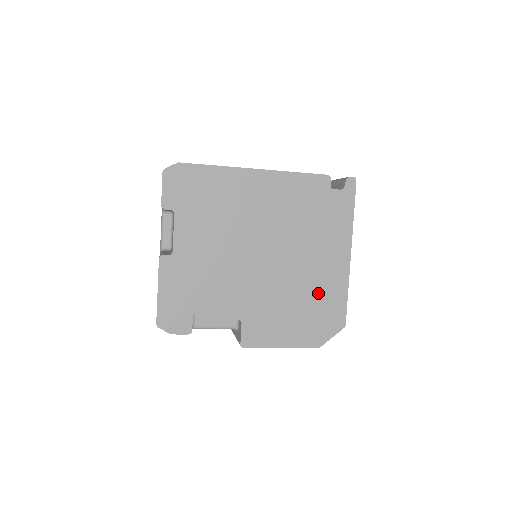
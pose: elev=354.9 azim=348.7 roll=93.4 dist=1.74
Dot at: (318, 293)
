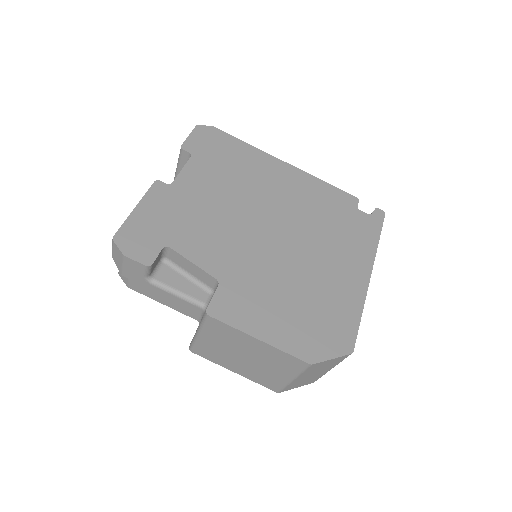
Dot at: (324, 297)
